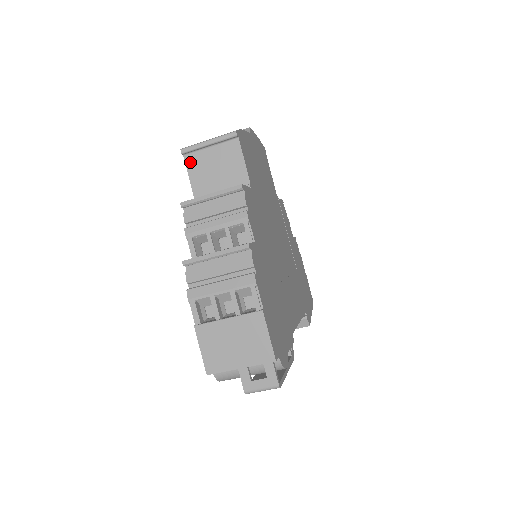
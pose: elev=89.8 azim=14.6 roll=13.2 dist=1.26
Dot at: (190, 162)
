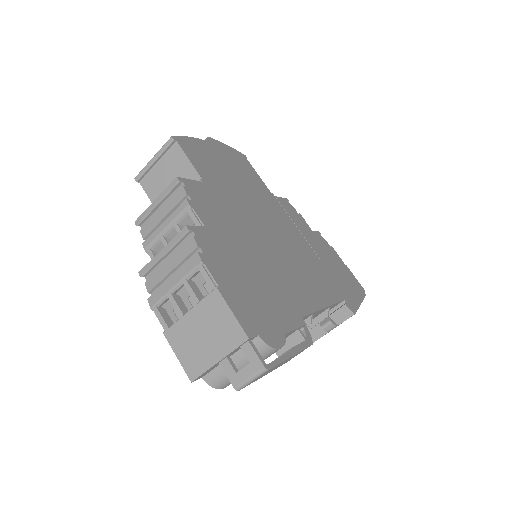
Dot at: (147, 186)
